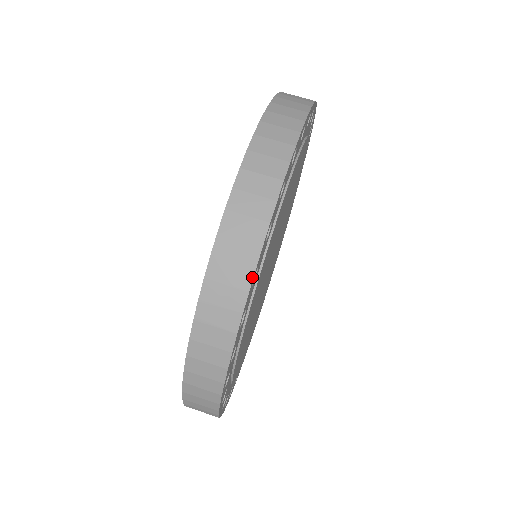
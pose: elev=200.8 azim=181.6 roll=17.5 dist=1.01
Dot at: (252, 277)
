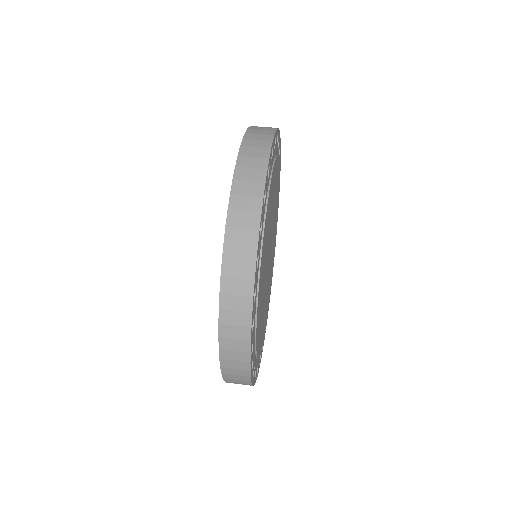
Dot at: (250, 333)
